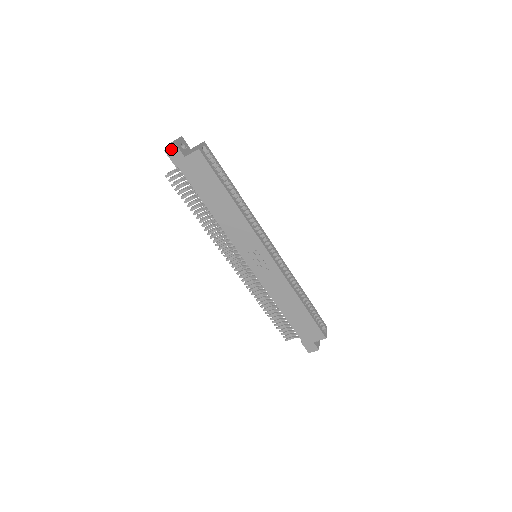
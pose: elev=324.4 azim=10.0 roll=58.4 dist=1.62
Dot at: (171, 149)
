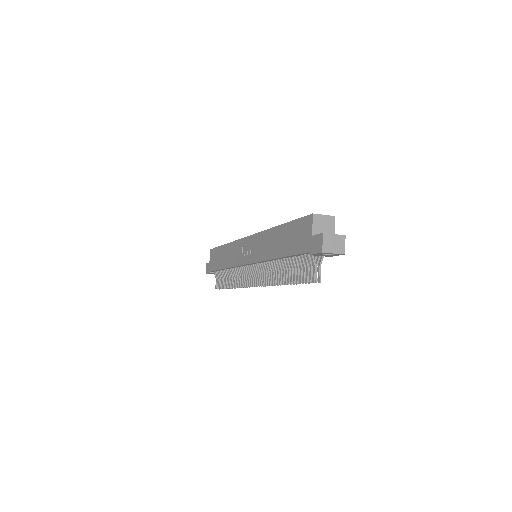
Dot at: (207, 269)
